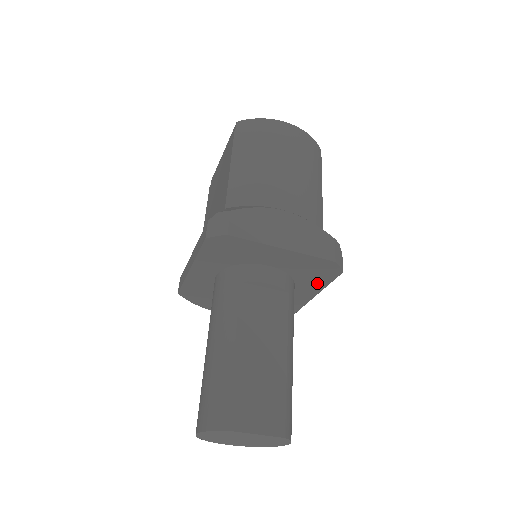
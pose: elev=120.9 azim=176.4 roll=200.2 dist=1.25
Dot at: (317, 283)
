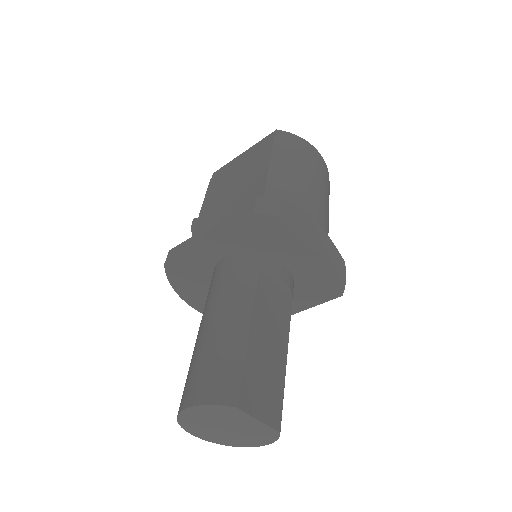
Dot at: (310, 299)
